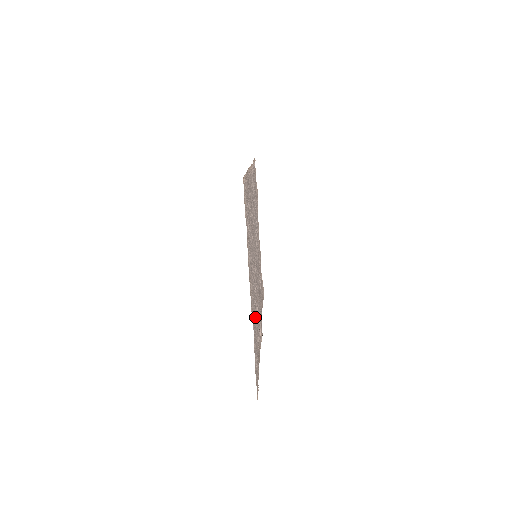
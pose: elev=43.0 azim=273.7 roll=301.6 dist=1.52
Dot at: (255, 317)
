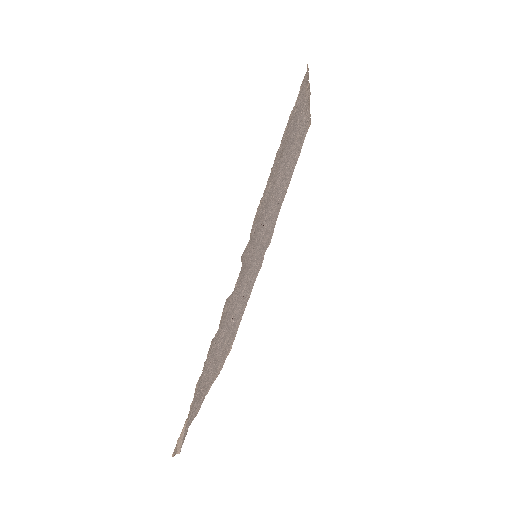
Dot at: (284, 160)
